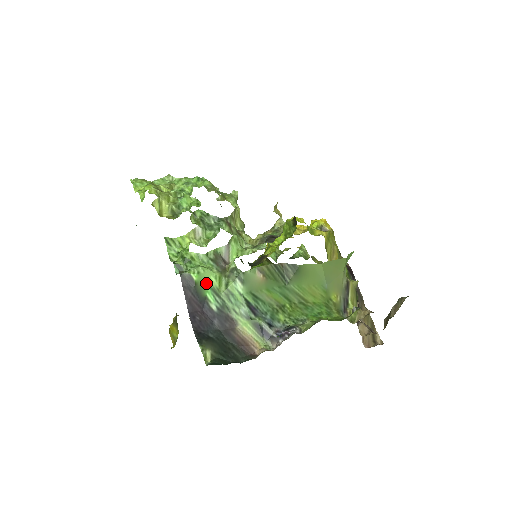
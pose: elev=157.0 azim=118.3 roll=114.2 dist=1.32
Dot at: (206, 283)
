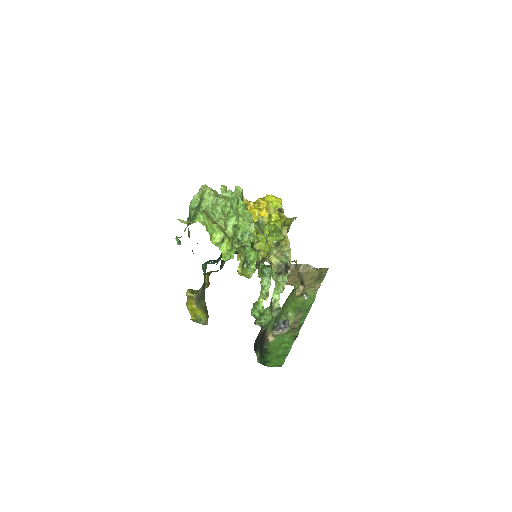
Dot at: occluded
